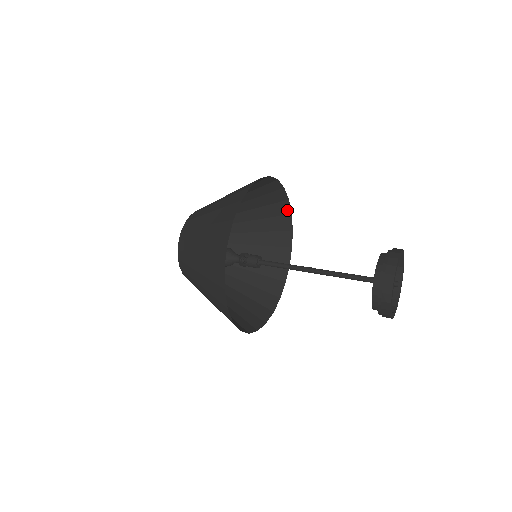
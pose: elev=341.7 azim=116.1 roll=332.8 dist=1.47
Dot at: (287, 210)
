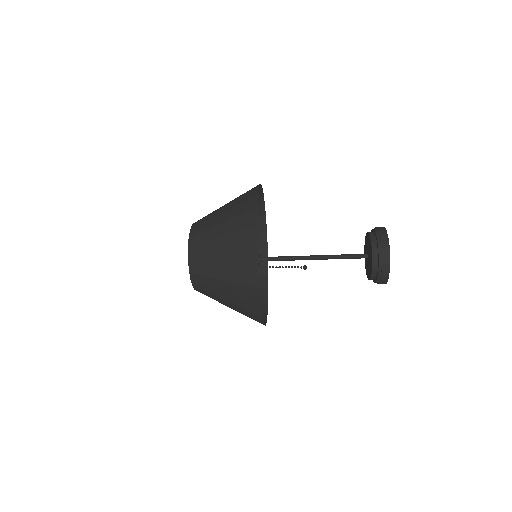
Dot at: (265, 271)
